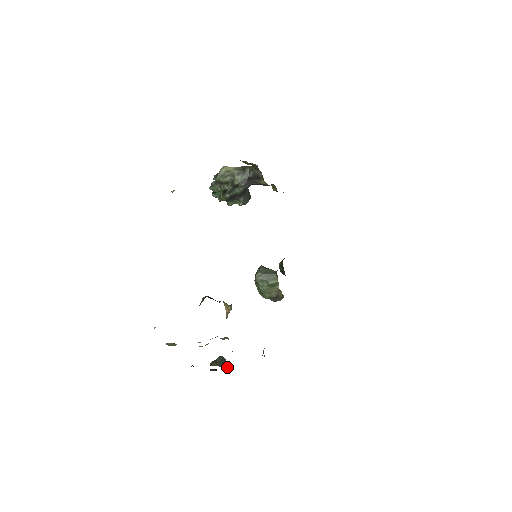
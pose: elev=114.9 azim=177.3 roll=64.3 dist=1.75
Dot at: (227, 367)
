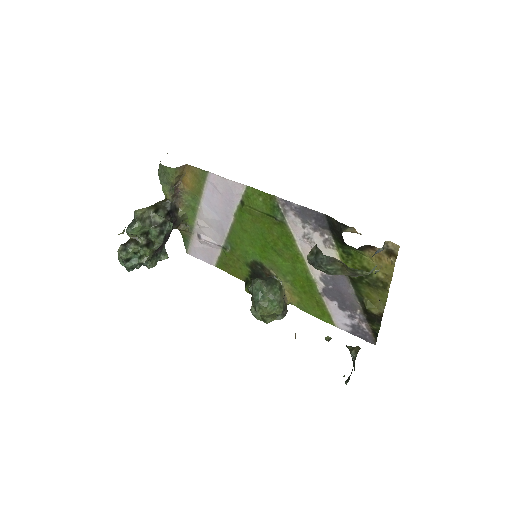
Dot at: occluded
